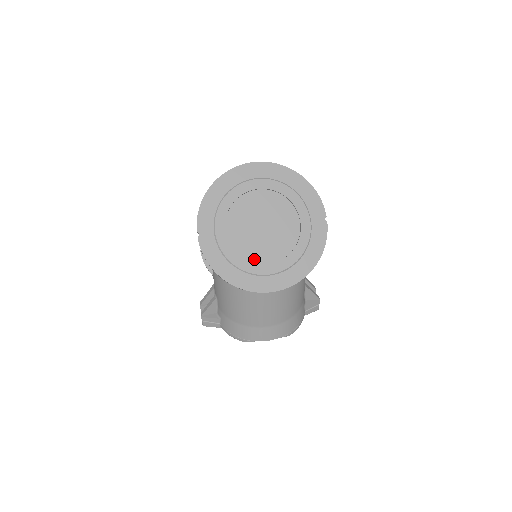
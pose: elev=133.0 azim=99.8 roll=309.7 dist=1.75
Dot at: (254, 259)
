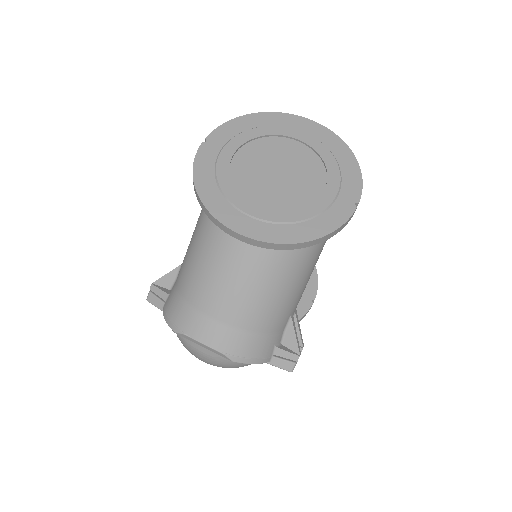
Dot at: (245, 193)
